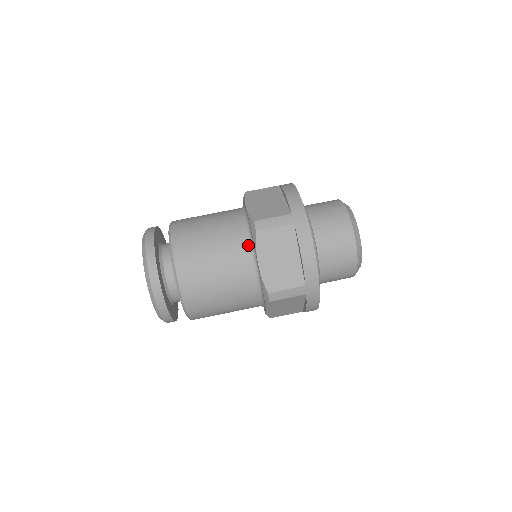
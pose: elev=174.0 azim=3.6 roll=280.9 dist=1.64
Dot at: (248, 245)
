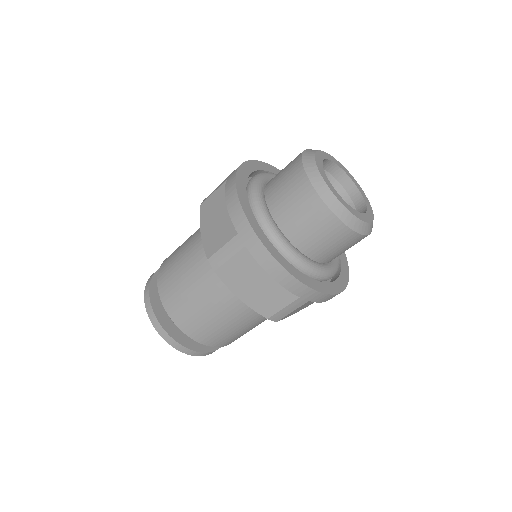
Dot at: occluded
